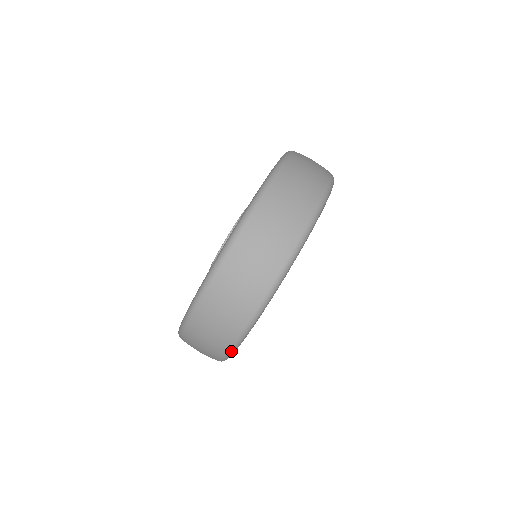
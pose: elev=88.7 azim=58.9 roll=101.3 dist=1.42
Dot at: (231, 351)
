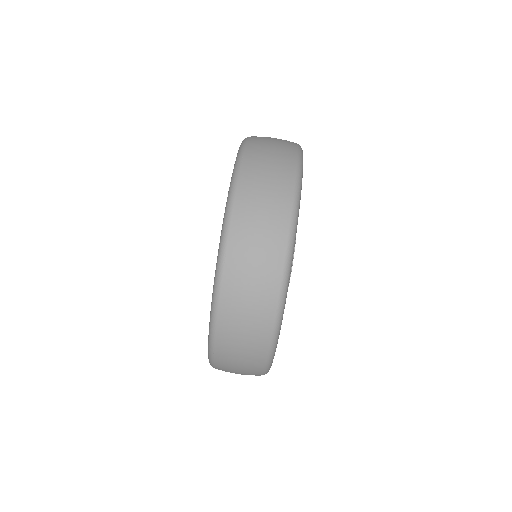
Dot at: (269, 360)
